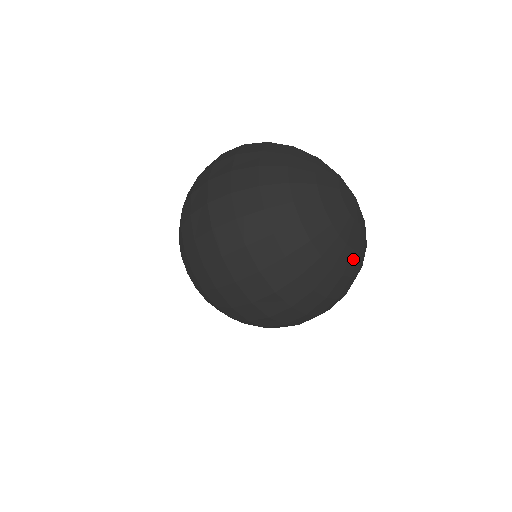
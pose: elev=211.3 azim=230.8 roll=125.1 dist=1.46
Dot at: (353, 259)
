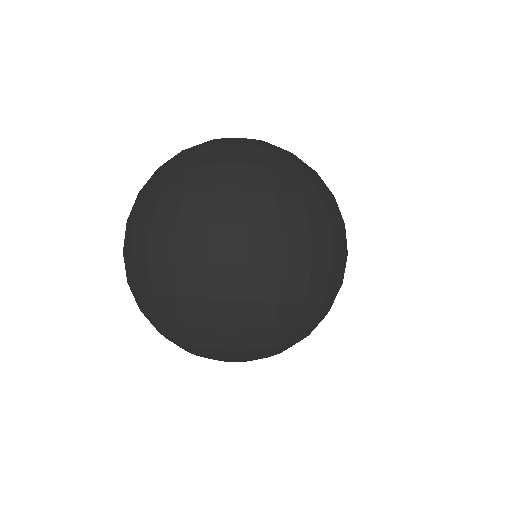
Dot at: occluded
